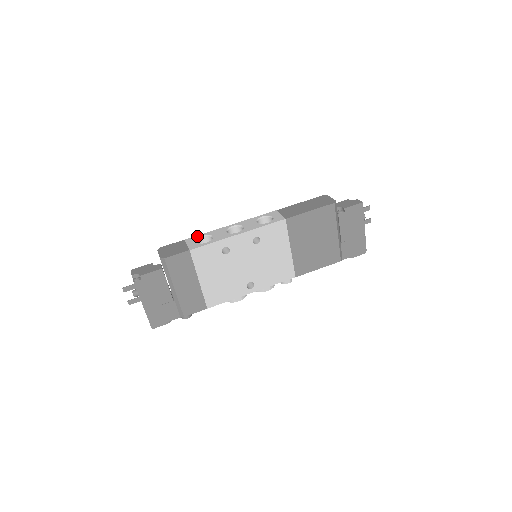
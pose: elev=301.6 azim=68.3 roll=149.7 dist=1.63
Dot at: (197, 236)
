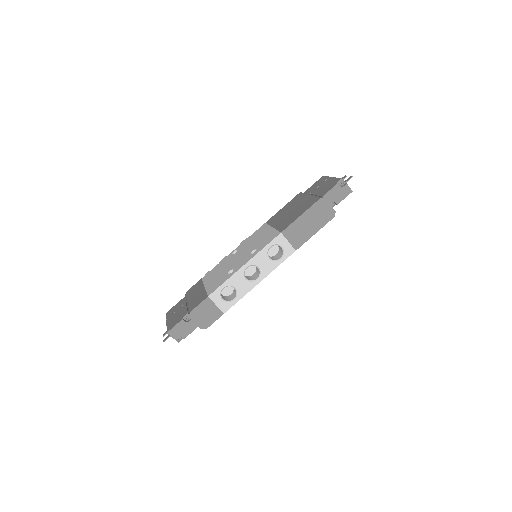
Dot at: (219, 290)
